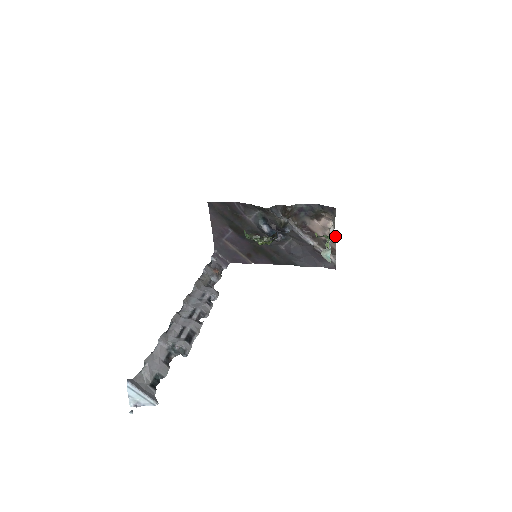
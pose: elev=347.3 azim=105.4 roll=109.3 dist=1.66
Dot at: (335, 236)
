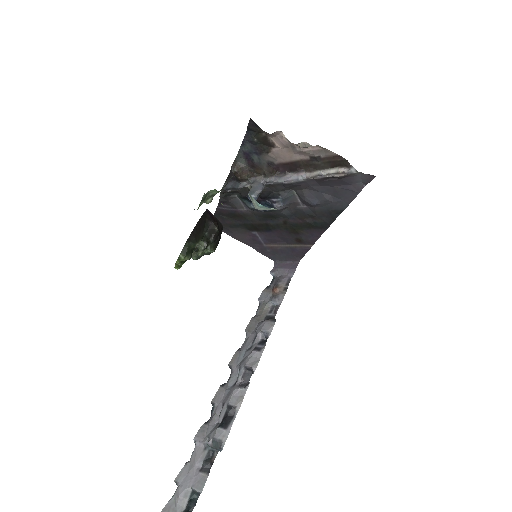
Dot at: (306, 144)
